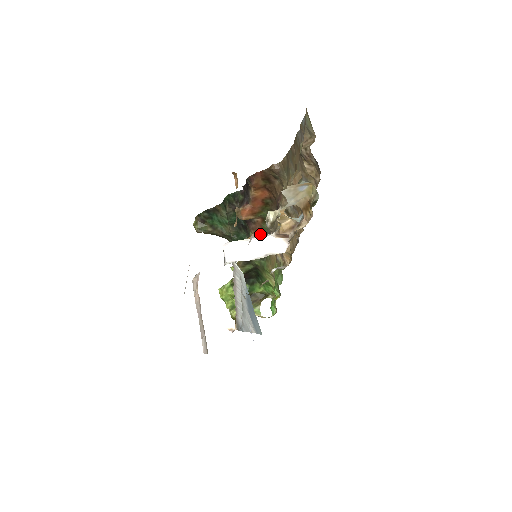
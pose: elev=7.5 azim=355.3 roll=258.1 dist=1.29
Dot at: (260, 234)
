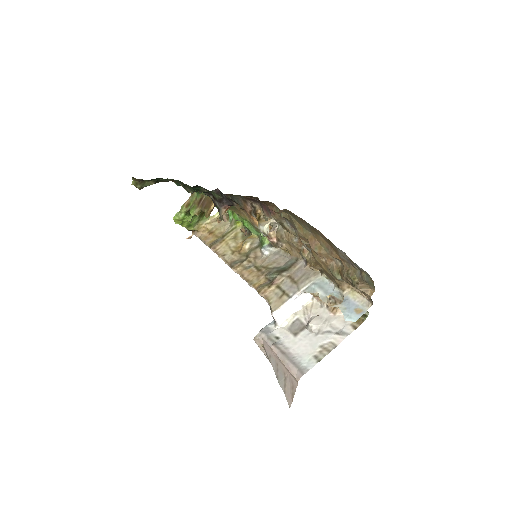
Dot at: occluded
